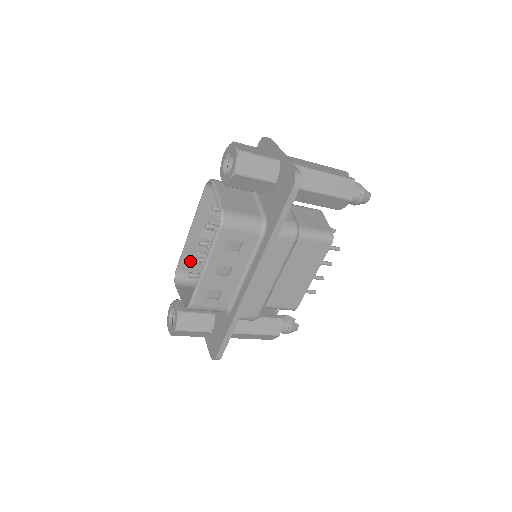
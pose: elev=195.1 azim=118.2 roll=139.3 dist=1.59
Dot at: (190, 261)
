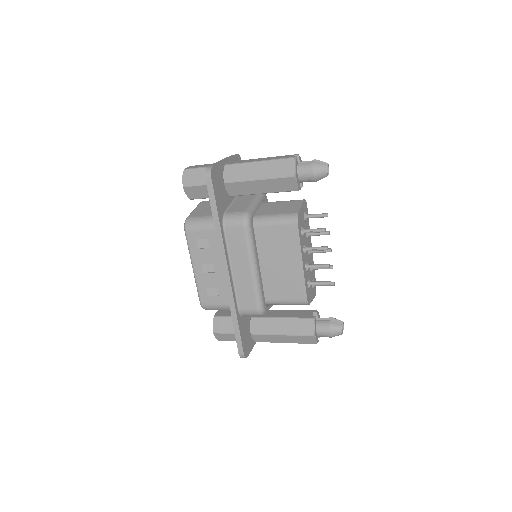
Dot at: occluded
